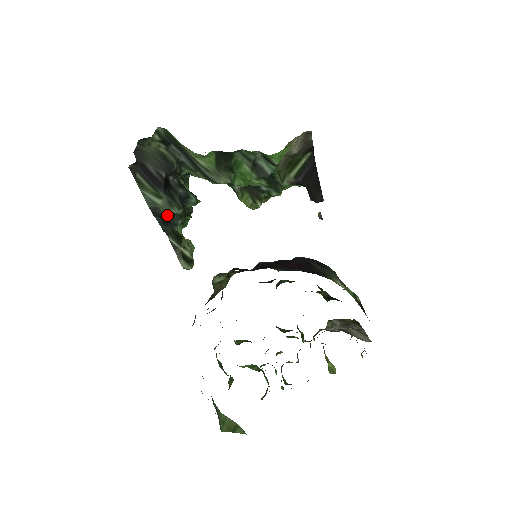
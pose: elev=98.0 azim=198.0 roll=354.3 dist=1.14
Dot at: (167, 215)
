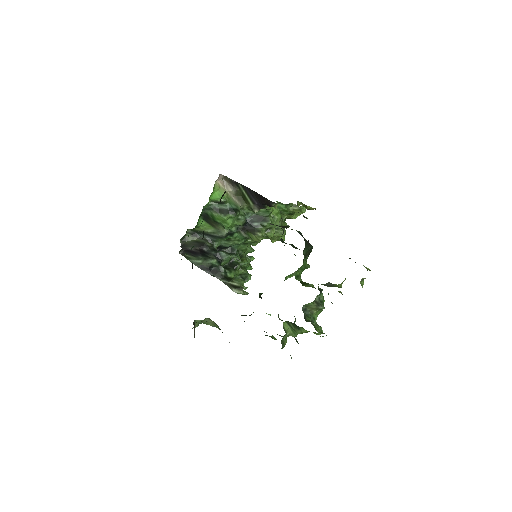
Dot at: (209, 266)
